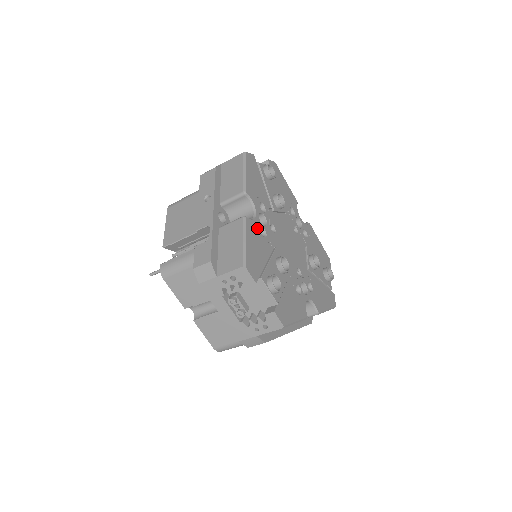
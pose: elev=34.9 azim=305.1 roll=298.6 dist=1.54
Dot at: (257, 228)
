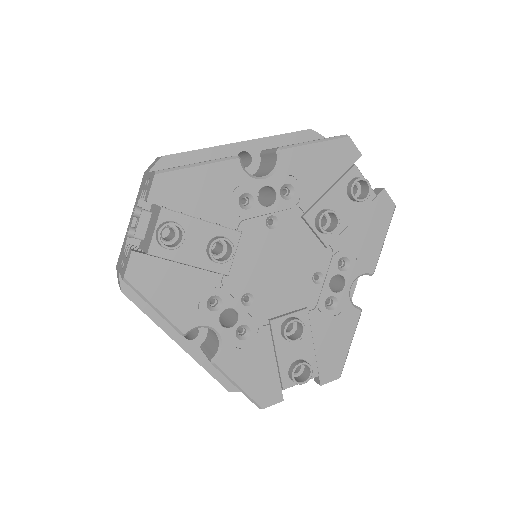
Dot at: (234, 345)
